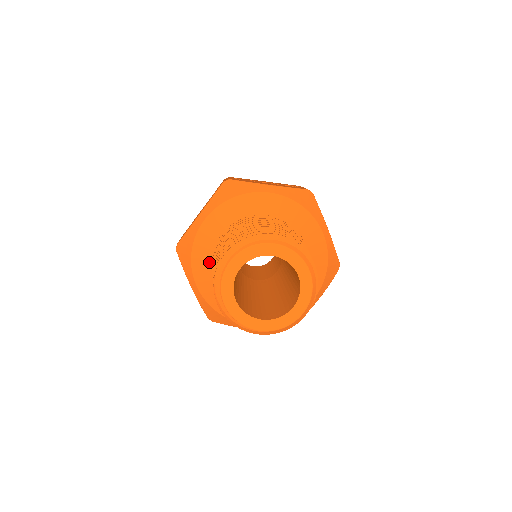
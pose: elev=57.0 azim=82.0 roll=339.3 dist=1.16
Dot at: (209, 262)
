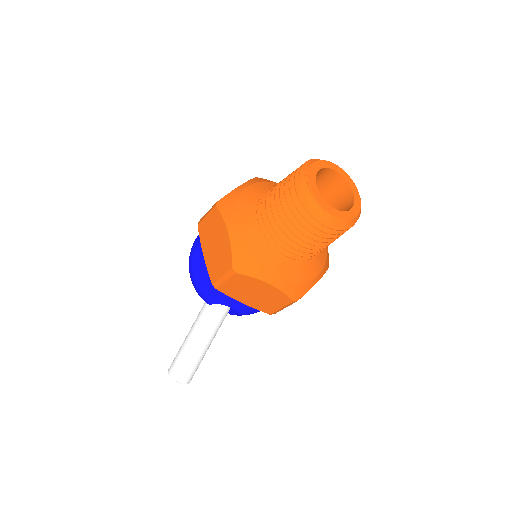
Dot at: (253, 209)
